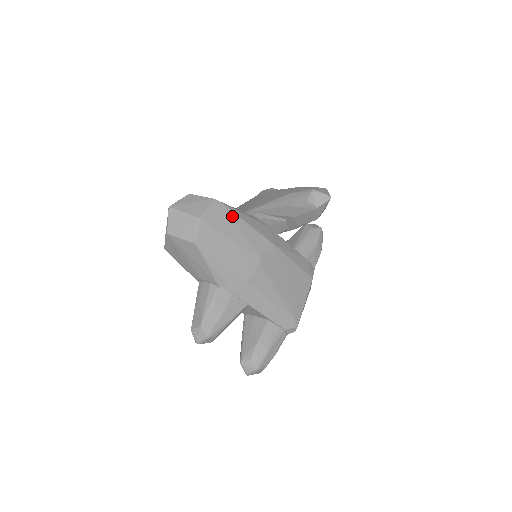
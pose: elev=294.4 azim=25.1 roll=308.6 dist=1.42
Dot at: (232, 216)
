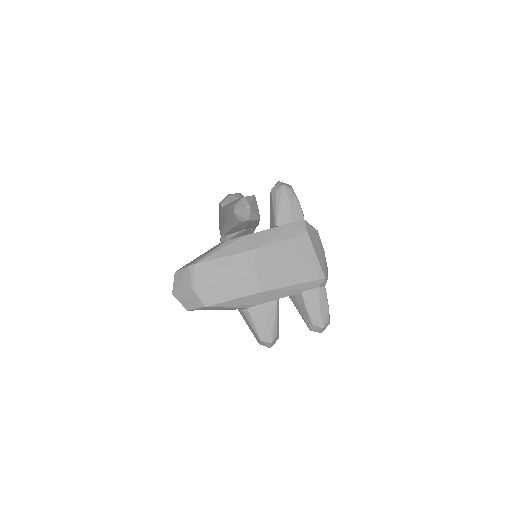
Dot at: (210, 264)
